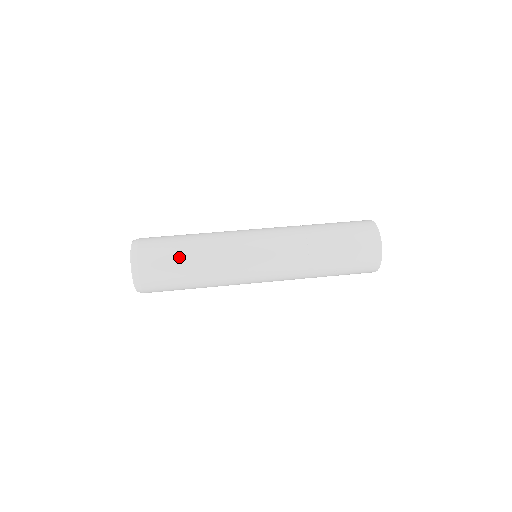
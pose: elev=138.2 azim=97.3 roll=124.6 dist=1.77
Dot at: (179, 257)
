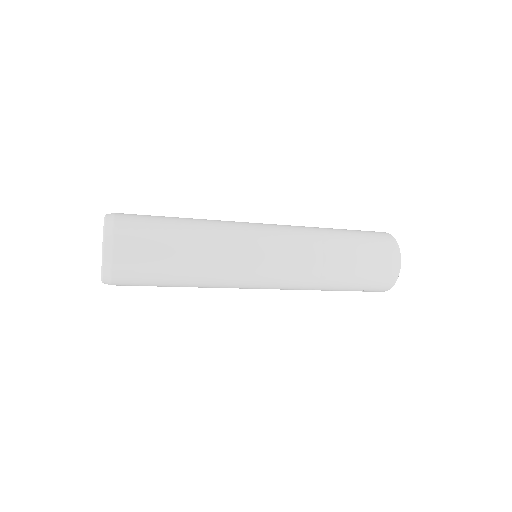
Dot at: (169, 245)
